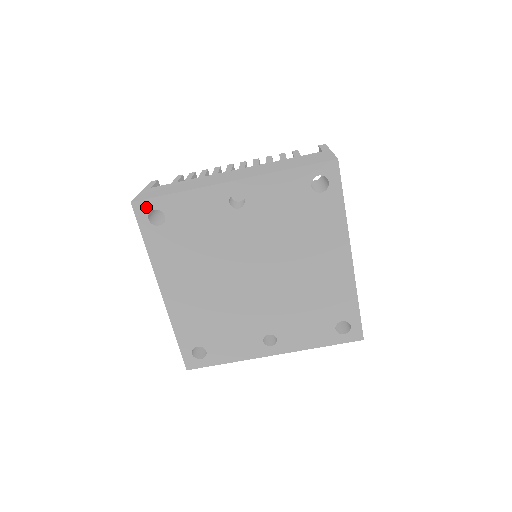
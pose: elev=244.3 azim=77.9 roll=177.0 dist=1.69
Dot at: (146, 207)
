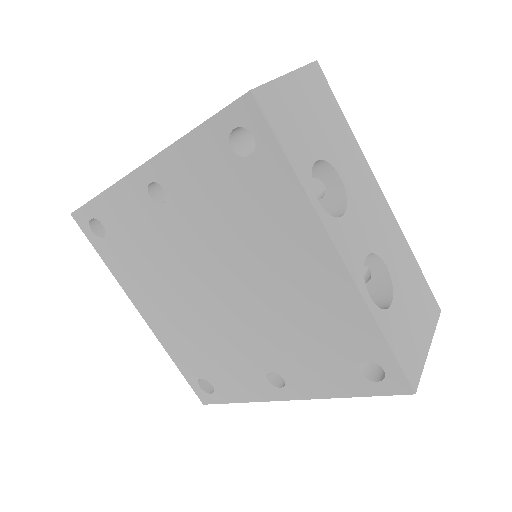
Dot at: (84, 217)
